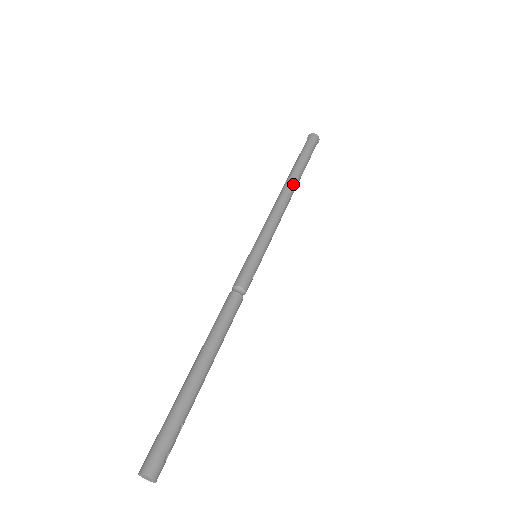
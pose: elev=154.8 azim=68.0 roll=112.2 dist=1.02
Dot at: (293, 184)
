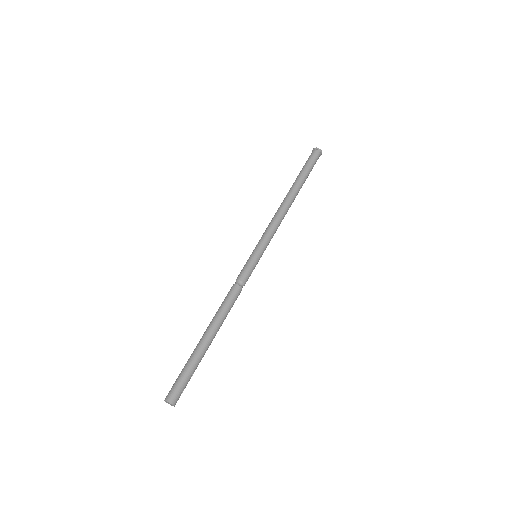
Dot at: (293, 196)
